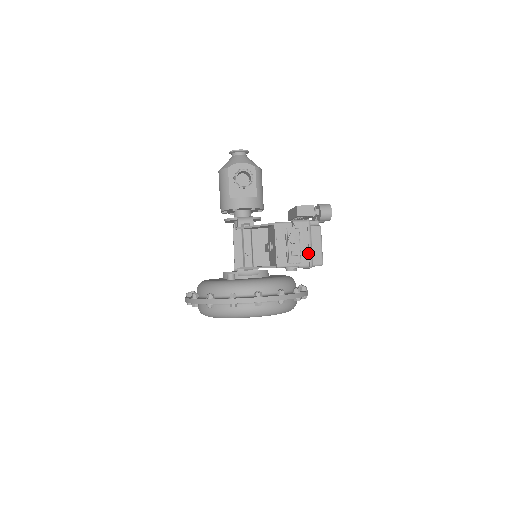
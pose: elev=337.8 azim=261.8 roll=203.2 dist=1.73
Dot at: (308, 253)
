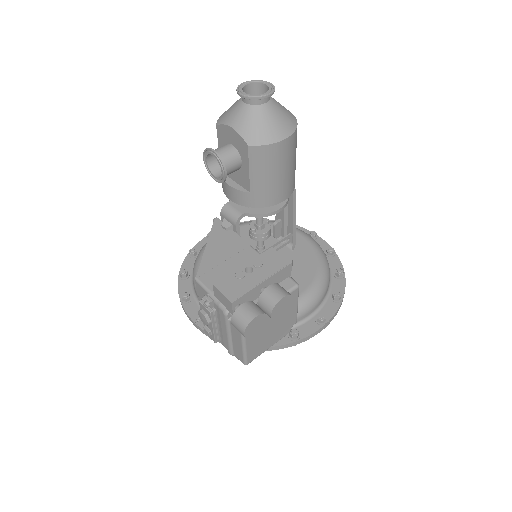
Dot at: (227, 341)
